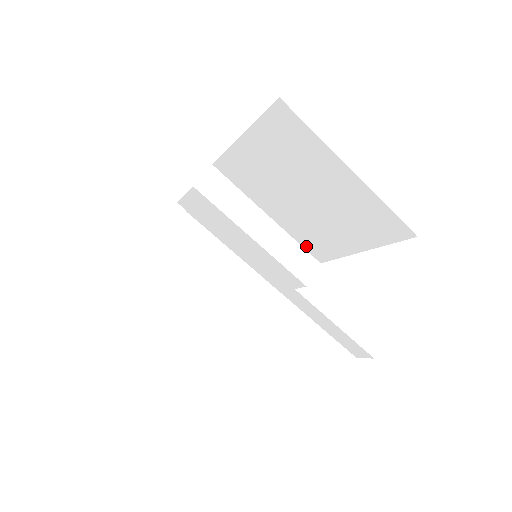
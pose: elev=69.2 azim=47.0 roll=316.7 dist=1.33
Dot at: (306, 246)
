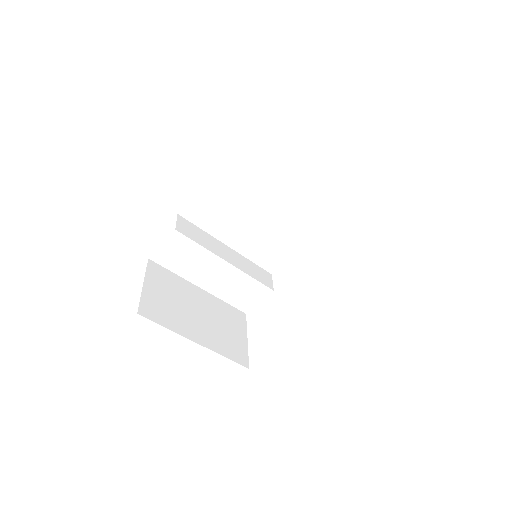
Dot at: (260, 262)
